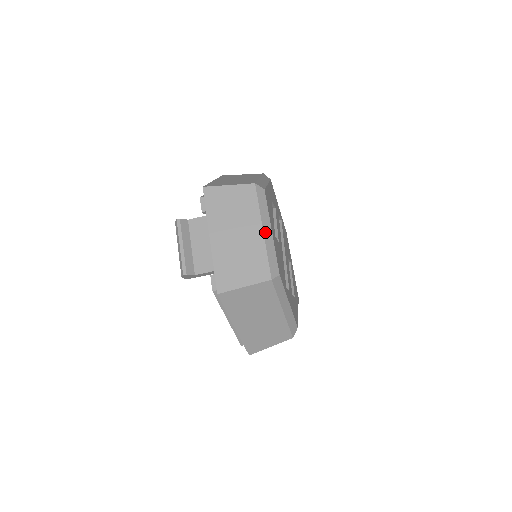
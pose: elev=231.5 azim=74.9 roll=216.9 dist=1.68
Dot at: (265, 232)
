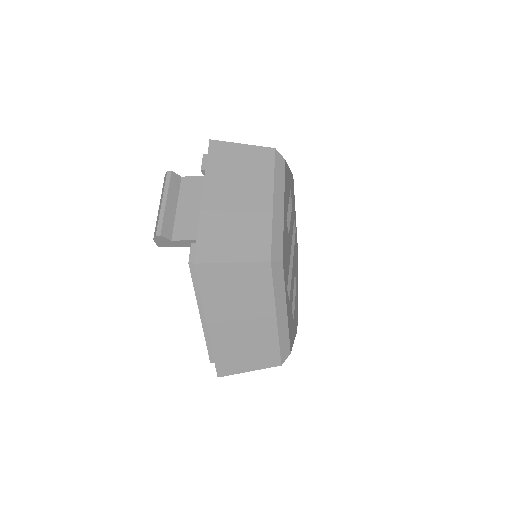
Dot at: (275, 204)
